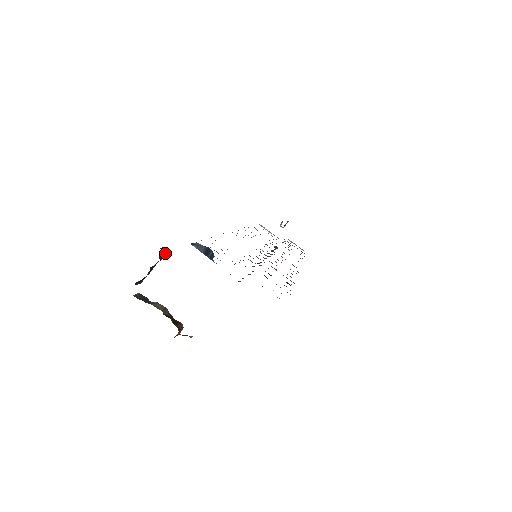
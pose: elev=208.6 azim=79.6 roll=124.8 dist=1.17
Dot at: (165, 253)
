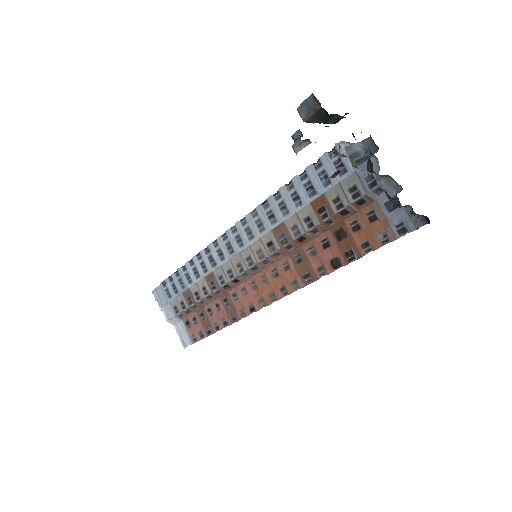
Dot at: (335, 123)
